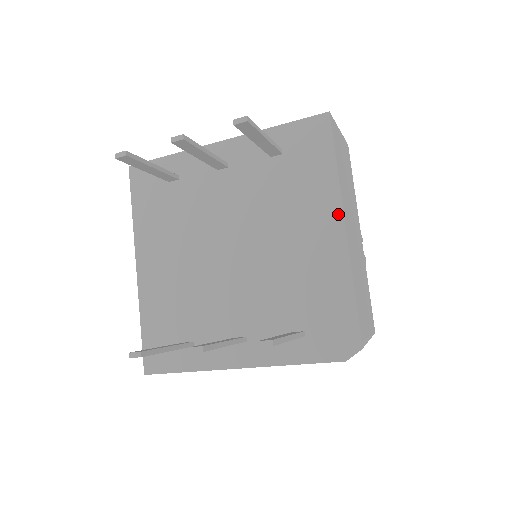
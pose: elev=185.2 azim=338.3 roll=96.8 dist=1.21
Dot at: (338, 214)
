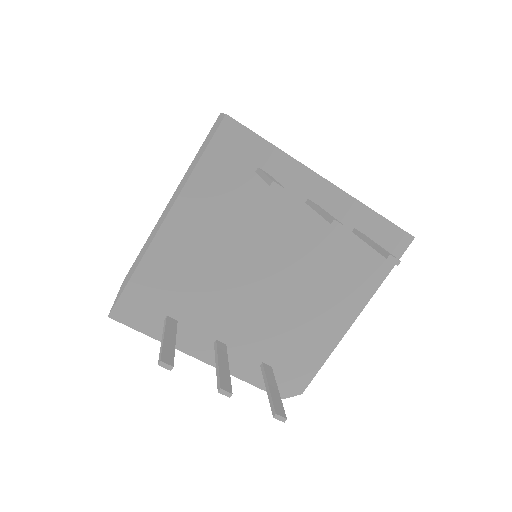
Dot at: (357, 311)
